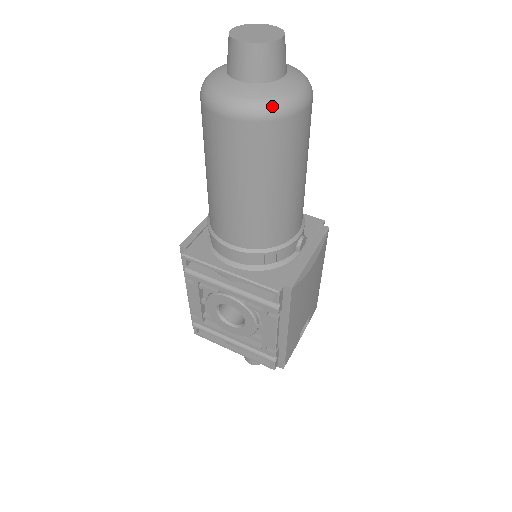
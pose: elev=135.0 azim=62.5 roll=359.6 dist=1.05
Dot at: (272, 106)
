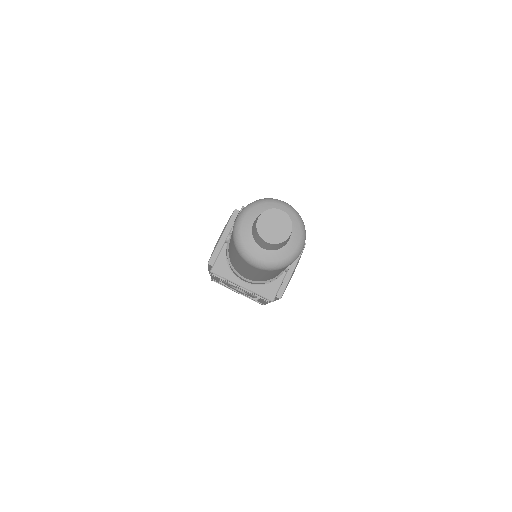
Dot at: (281, 265)
